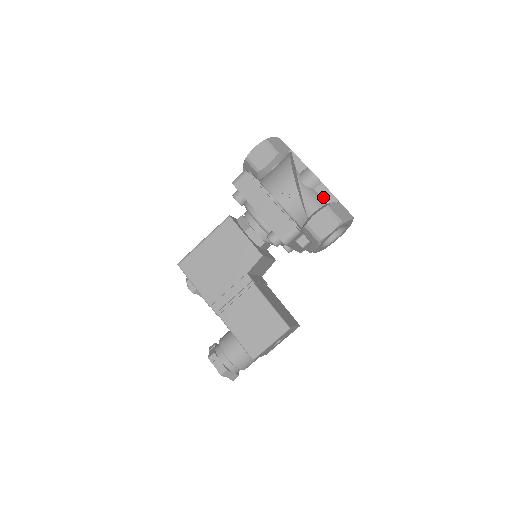
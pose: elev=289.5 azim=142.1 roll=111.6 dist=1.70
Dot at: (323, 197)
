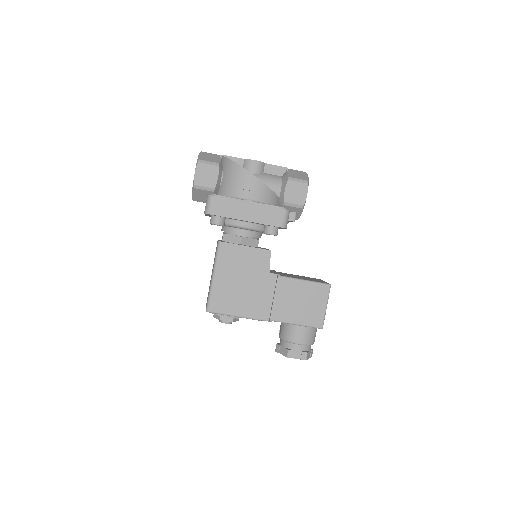
Dot at: (275, 174)
